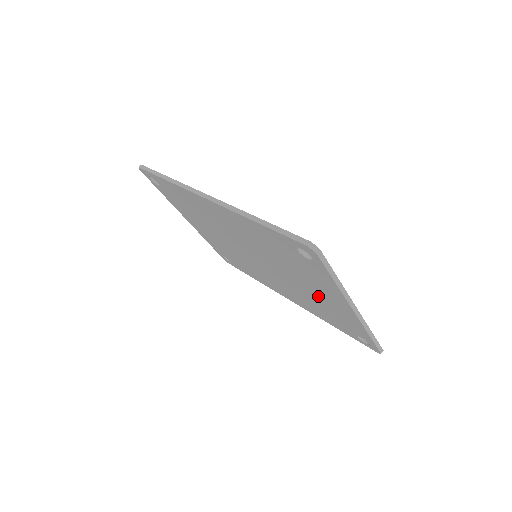
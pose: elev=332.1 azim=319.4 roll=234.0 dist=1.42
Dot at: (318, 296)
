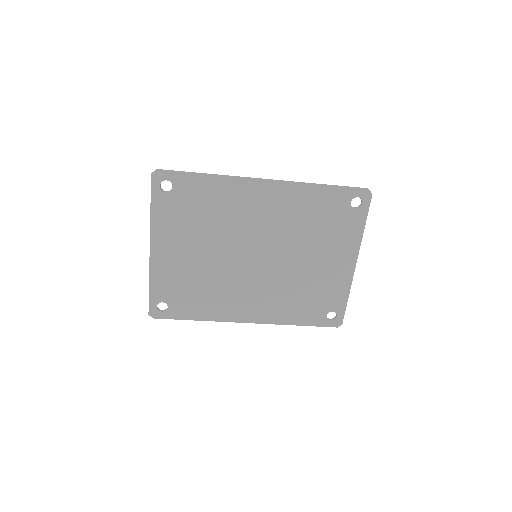
Dot at: (319, 270)
